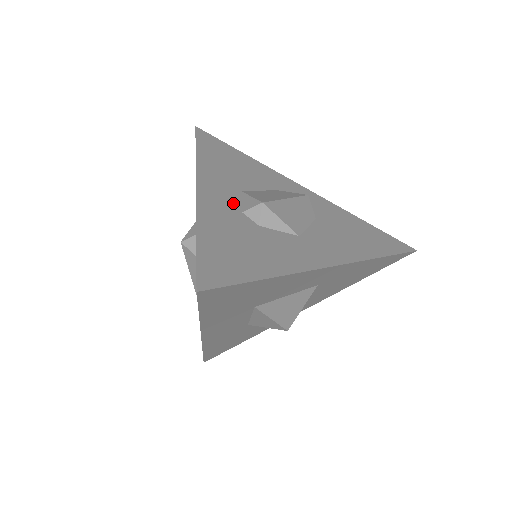
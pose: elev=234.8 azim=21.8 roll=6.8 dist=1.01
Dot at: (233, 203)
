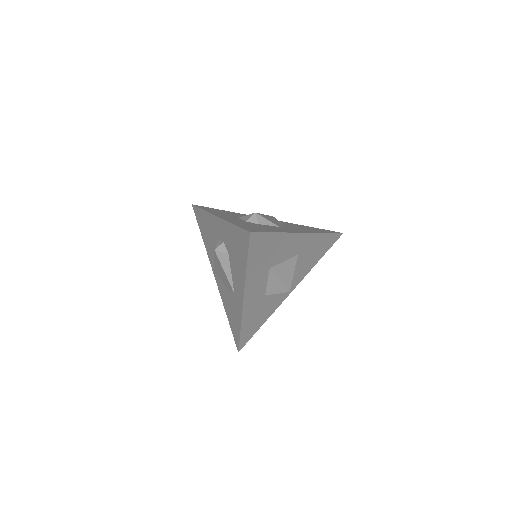
Dot at: occluded
